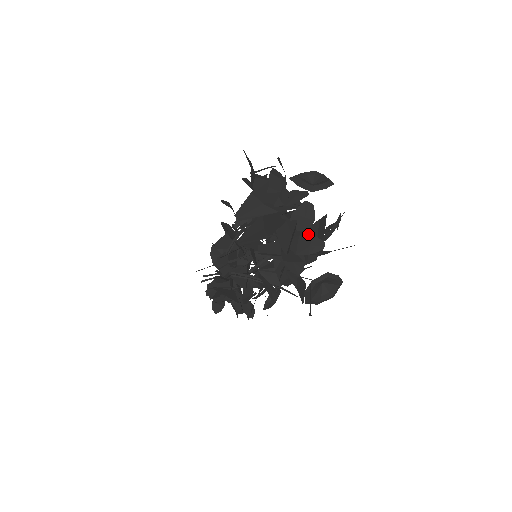
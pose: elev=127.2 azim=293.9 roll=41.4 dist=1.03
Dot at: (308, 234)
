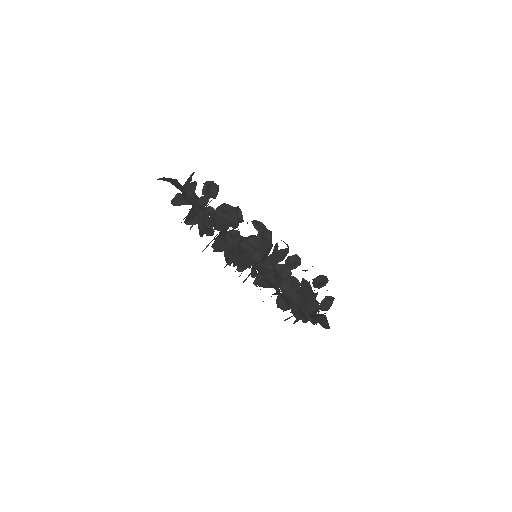
Dot at: occluded
